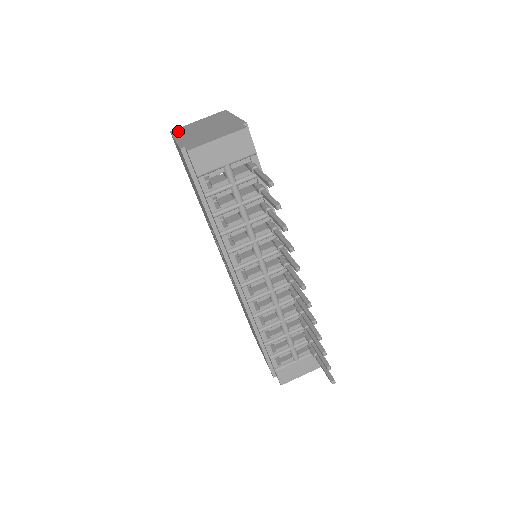
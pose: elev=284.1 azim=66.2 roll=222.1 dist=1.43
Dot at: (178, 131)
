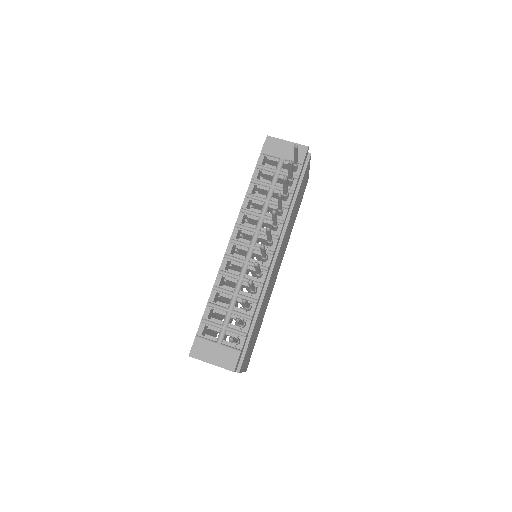
Dot at: occluded
